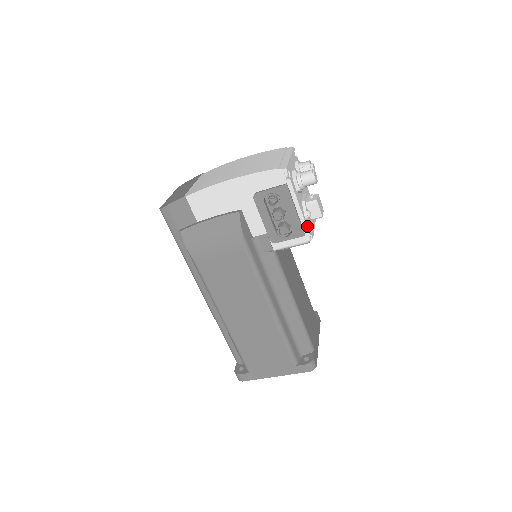
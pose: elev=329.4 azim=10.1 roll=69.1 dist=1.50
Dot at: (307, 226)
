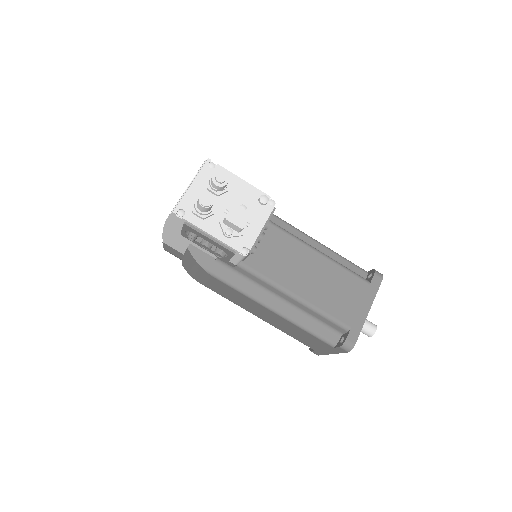
Dot at: (232, 244)
